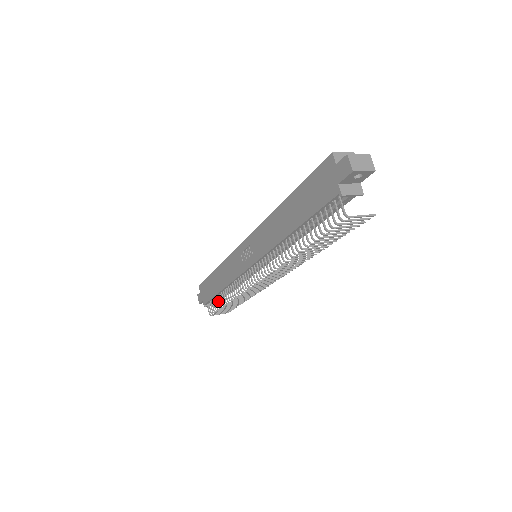
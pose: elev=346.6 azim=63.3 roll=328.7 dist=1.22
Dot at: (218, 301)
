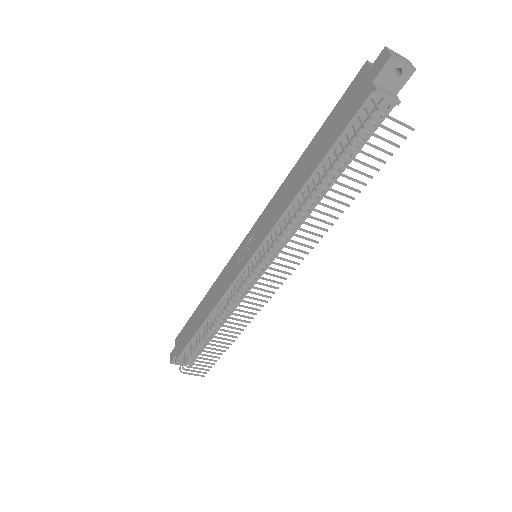
Dot at: (194, 358)
